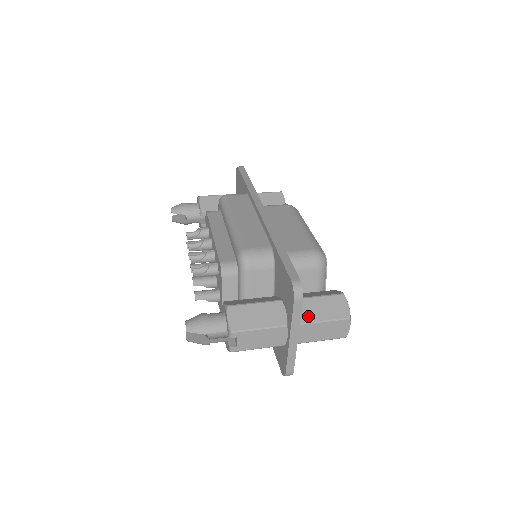
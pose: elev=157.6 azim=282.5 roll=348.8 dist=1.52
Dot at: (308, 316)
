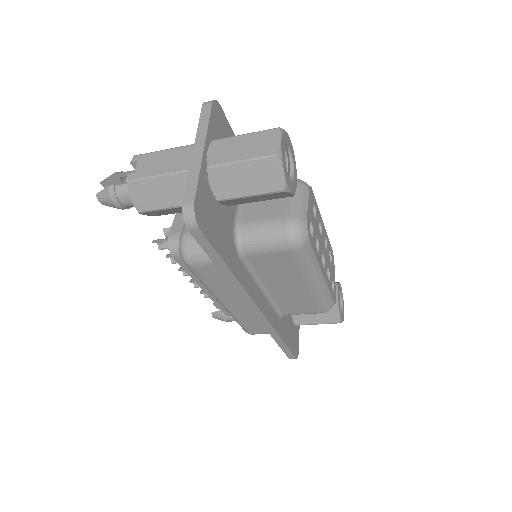
Dot at: occluded
